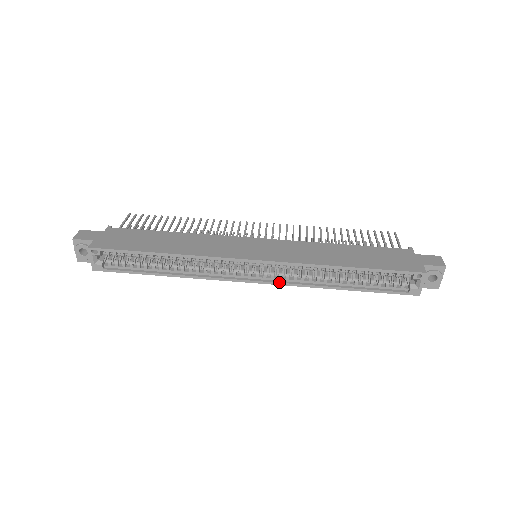
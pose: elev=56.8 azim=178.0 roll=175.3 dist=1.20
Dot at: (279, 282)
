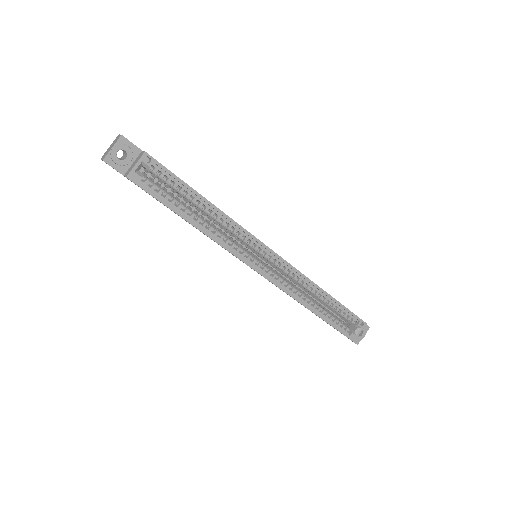
Dot at: (278, 283)
